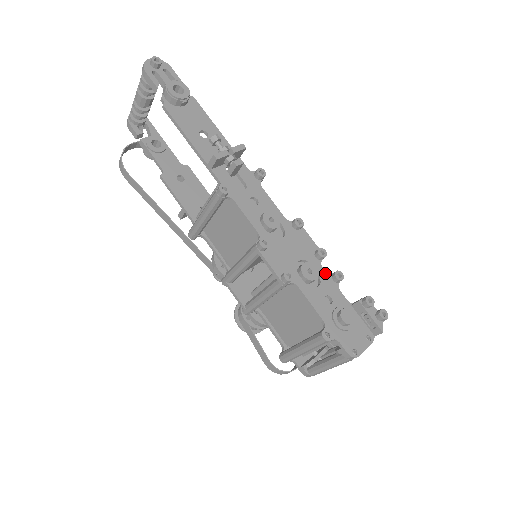
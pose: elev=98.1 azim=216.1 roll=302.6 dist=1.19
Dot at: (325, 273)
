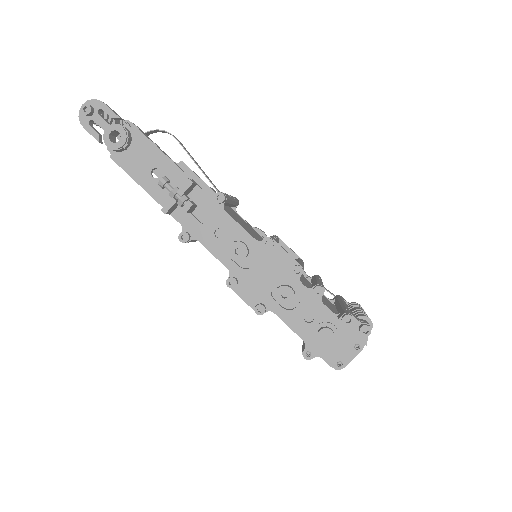
Dot at: (305, 289)
